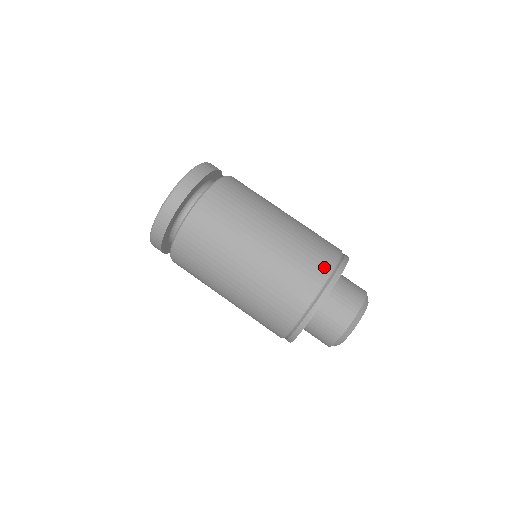
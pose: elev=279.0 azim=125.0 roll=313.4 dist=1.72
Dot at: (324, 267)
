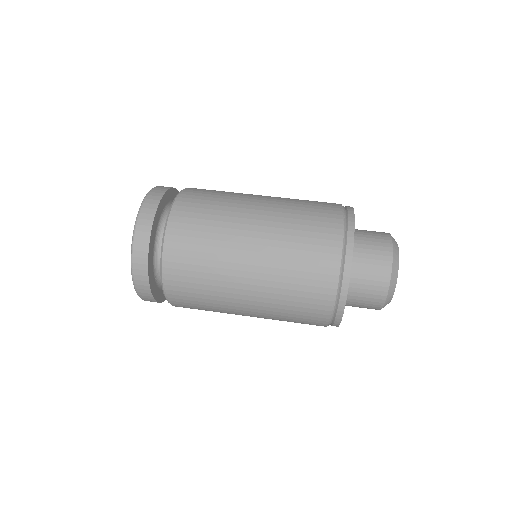
Dot at: occluded
